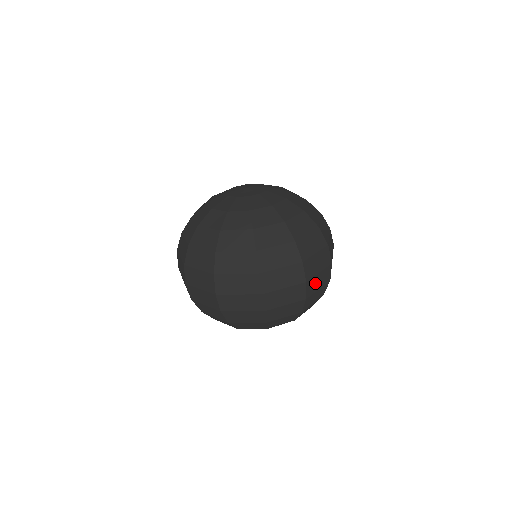
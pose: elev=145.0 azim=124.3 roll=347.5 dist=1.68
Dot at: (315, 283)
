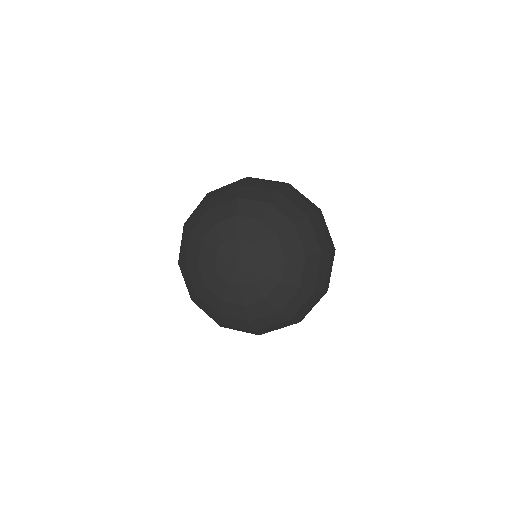
Dot at: occluded
